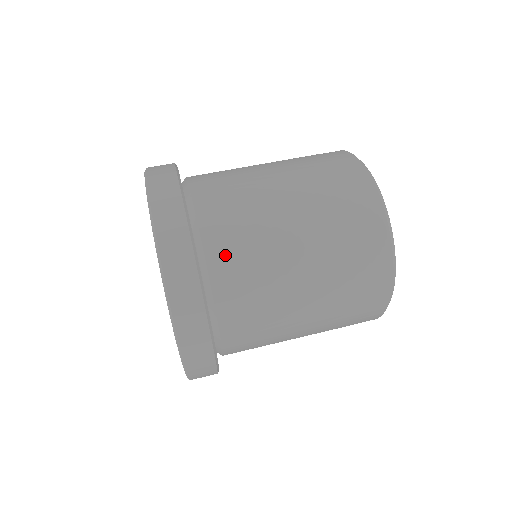
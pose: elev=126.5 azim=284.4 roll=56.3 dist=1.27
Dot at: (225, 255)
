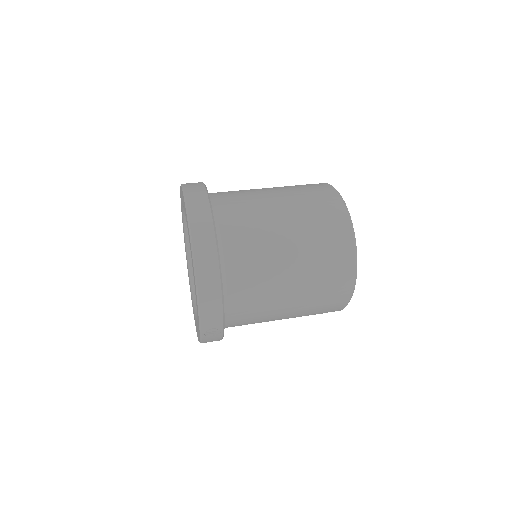
Dot at: (230, 212)
